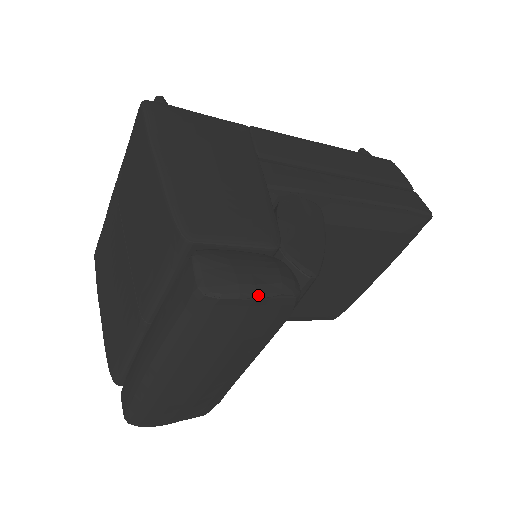
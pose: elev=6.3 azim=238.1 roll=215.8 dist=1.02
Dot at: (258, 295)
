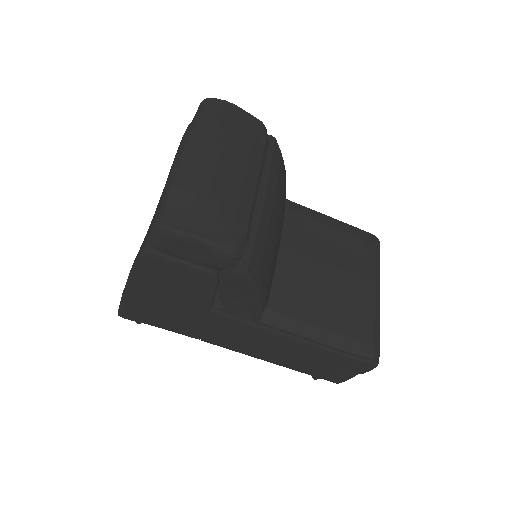
Dot at: (237, 106)
